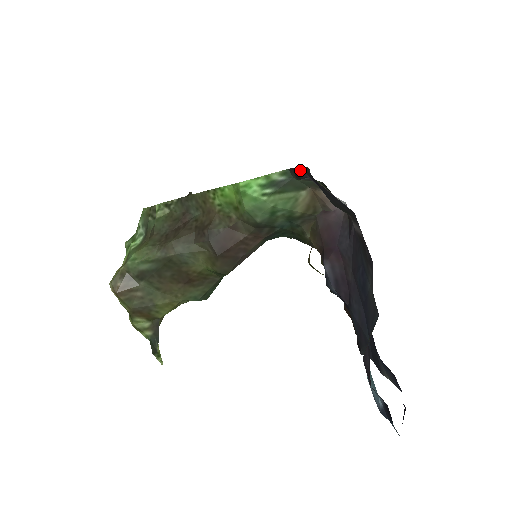
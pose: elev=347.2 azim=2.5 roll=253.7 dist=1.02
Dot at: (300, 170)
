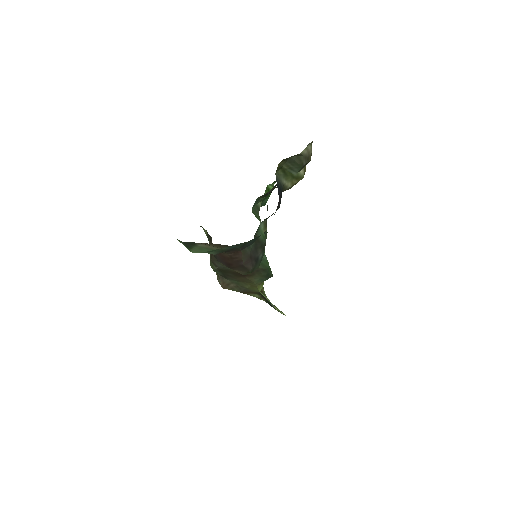
Dot at: occluded
